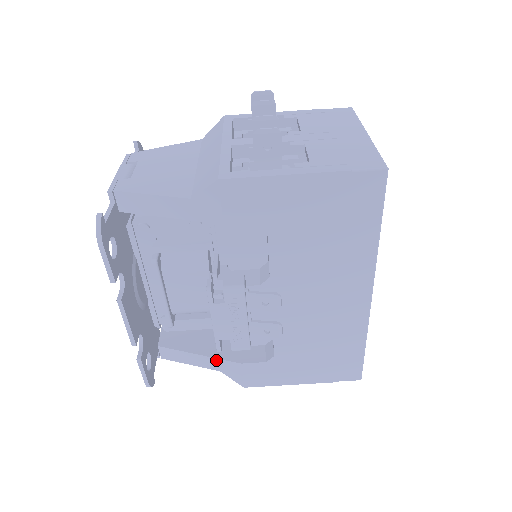
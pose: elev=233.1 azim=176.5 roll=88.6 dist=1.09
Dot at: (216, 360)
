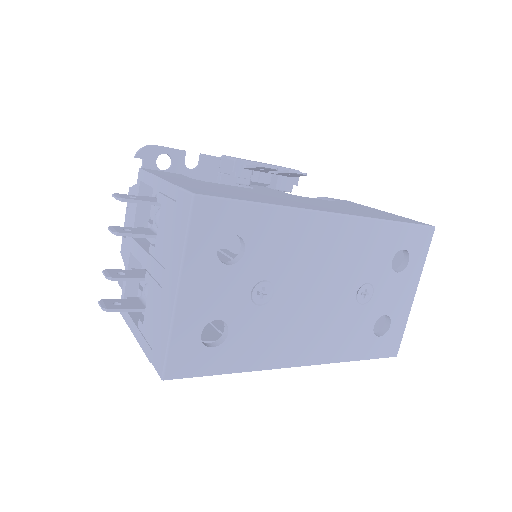
Dot at: occluded
